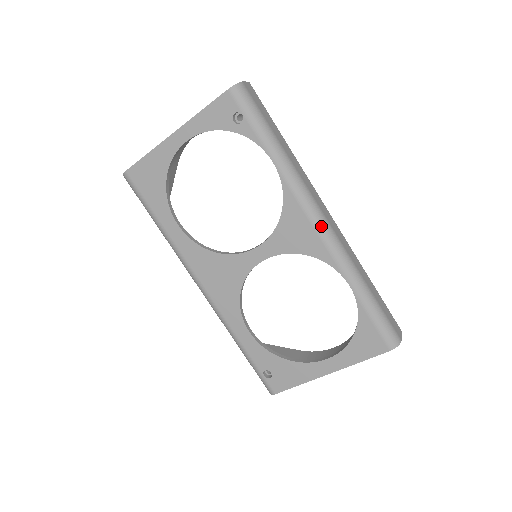
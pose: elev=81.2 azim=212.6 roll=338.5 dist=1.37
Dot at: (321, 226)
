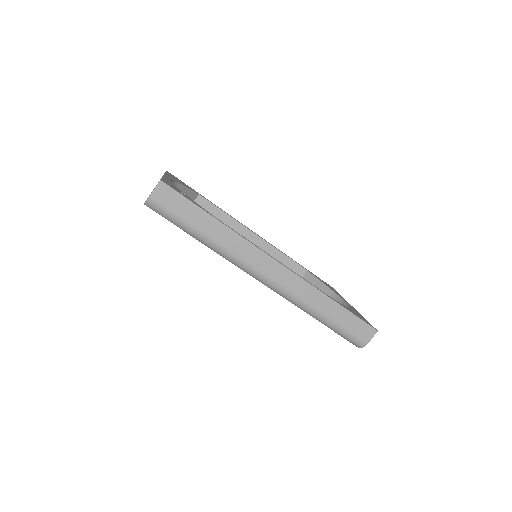
Dot at: (265, 284)
